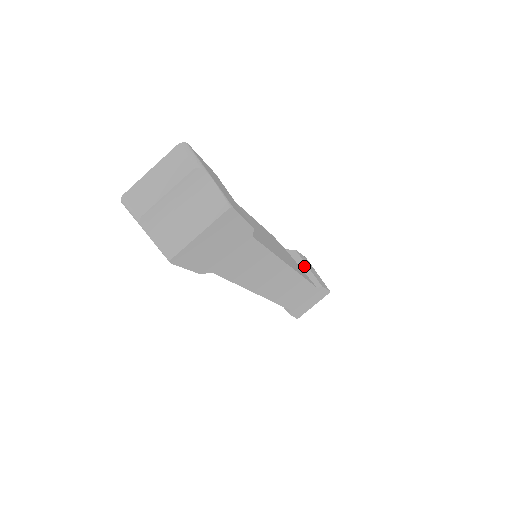
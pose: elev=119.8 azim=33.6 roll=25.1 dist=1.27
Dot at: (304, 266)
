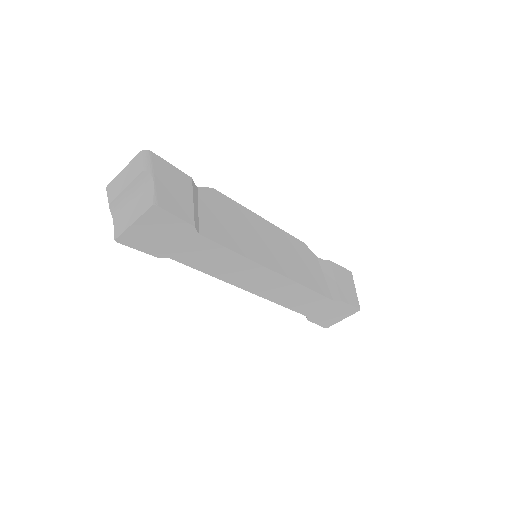
Dot at: (330, 277)
